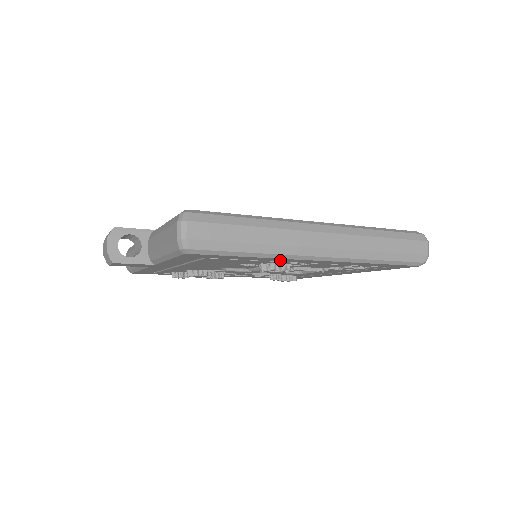
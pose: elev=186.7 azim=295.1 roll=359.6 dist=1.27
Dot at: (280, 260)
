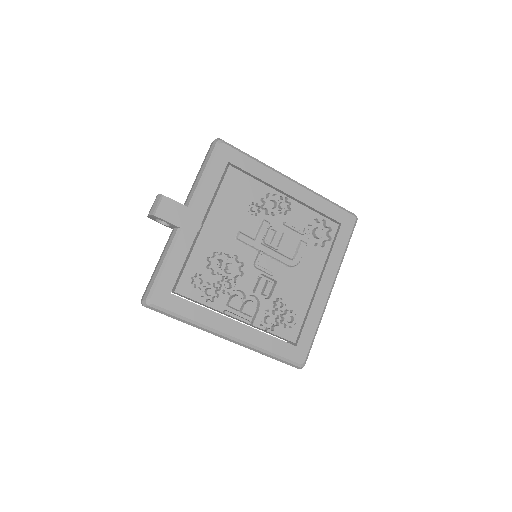
Dot at: (271, 179)
